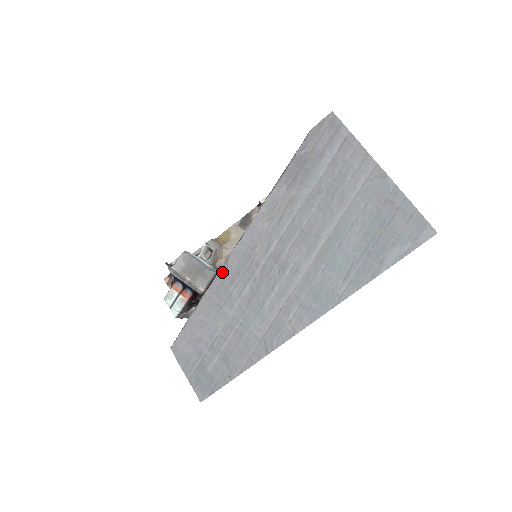
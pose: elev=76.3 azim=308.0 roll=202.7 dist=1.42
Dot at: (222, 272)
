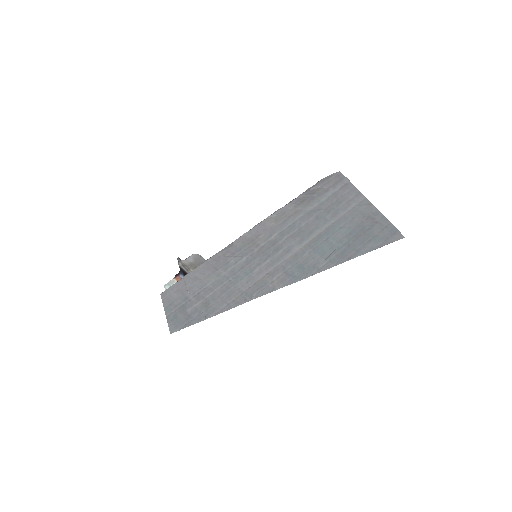
Dot at: (227, 248)
